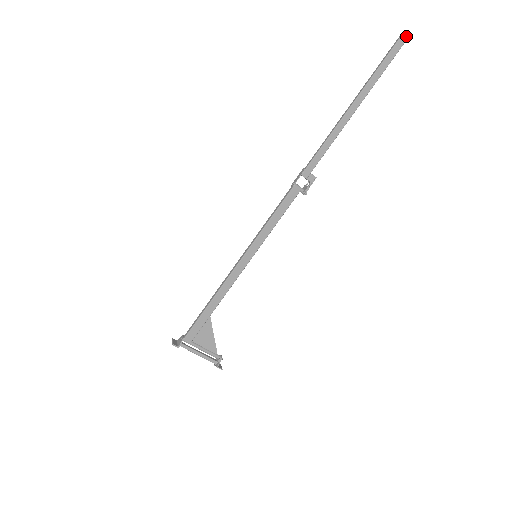
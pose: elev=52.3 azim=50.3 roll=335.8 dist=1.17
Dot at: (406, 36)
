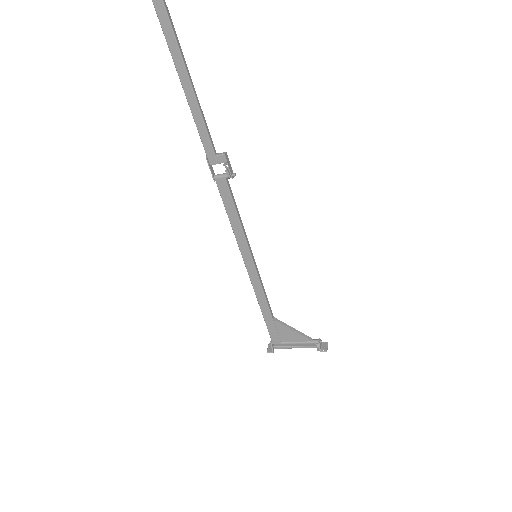
Dot at: out of frame
